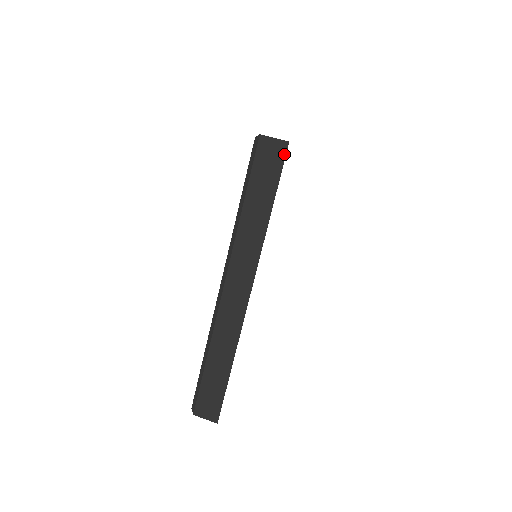
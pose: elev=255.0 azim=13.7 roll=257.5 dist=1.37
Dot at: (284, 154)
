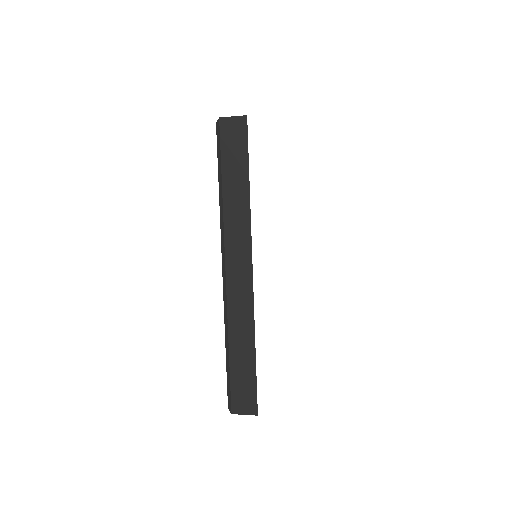
Dot at: (246, 128)
